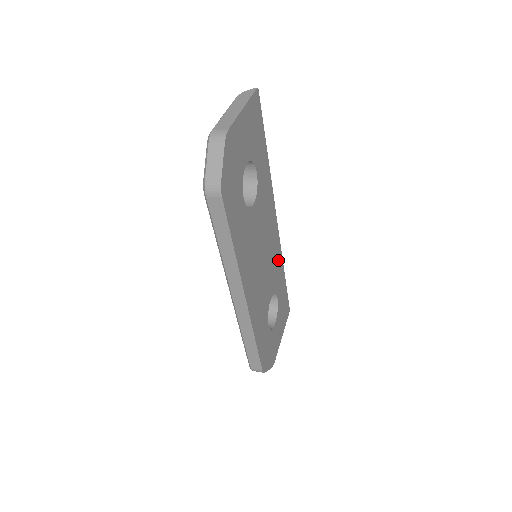
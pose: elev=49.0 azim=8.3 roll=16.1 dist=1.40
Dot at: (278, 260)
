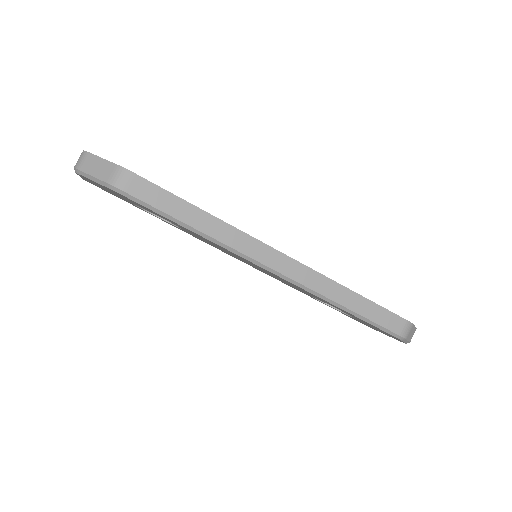
Dot at: occluded
